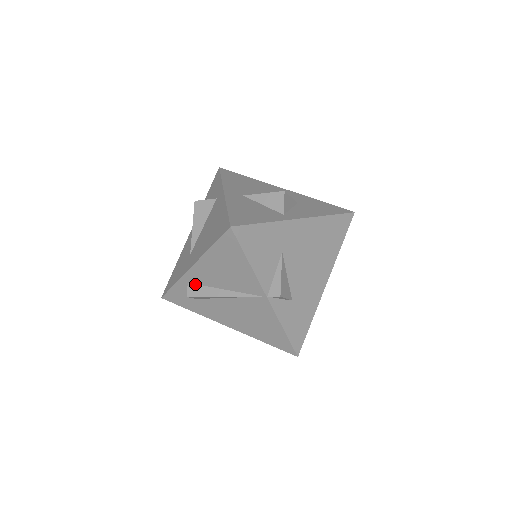
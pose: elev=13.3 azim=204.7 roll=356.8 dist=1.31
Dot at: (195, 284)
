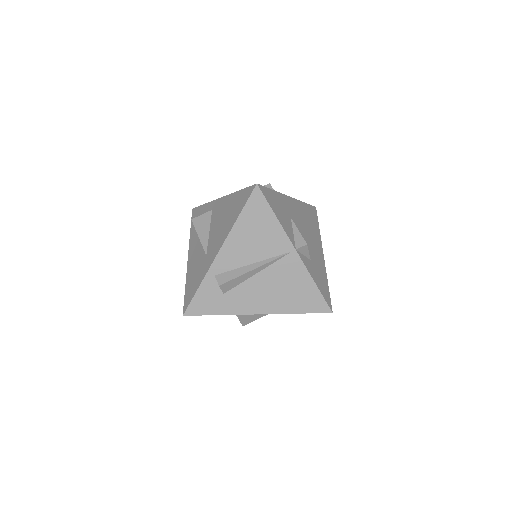
Dot at: (223, 273)
